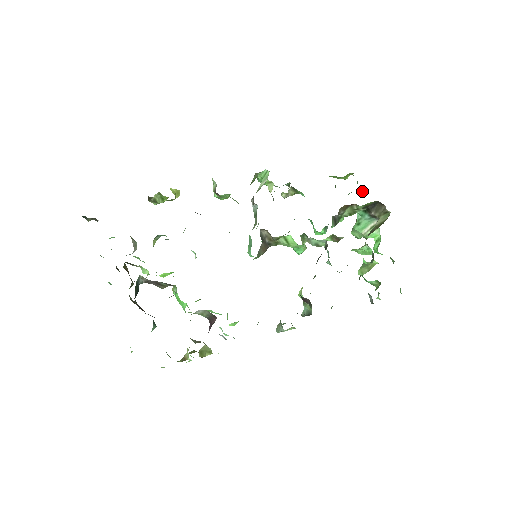
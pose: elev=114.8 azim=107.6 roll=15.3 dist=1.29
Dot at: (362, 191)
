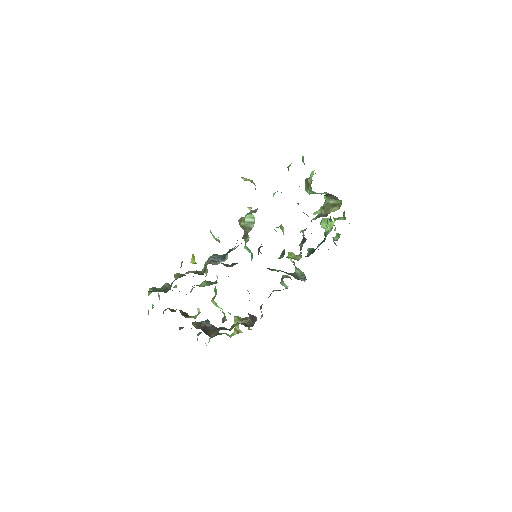
Dot at: occluded
